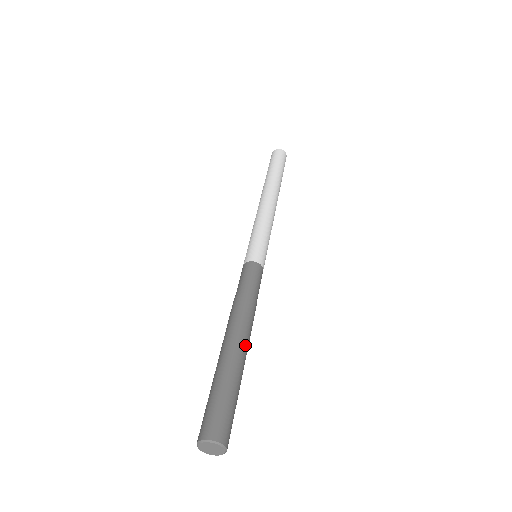
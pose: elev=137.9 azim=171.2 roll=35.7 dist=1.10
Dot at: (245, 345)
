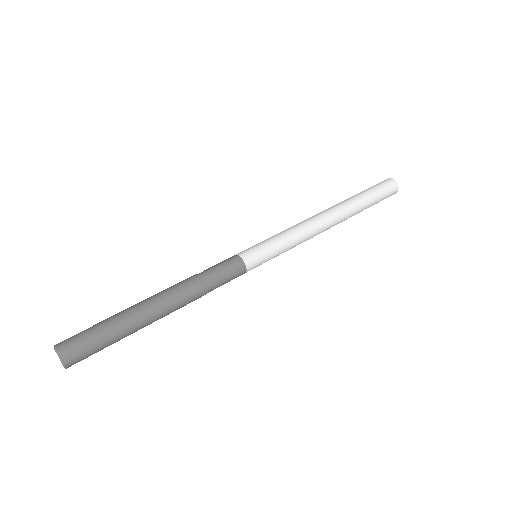
Dot at: (153, 303)
